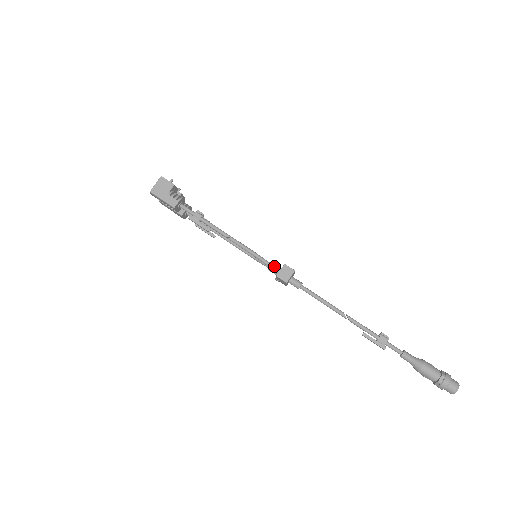
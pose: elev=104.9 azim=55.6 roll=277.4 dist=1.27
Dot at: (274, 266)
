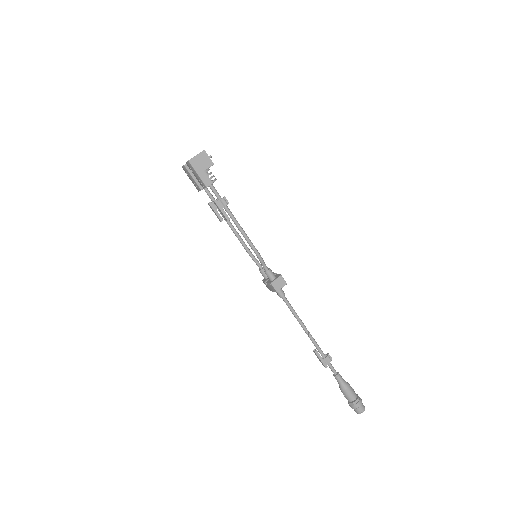
Dot at: (271, 273)
